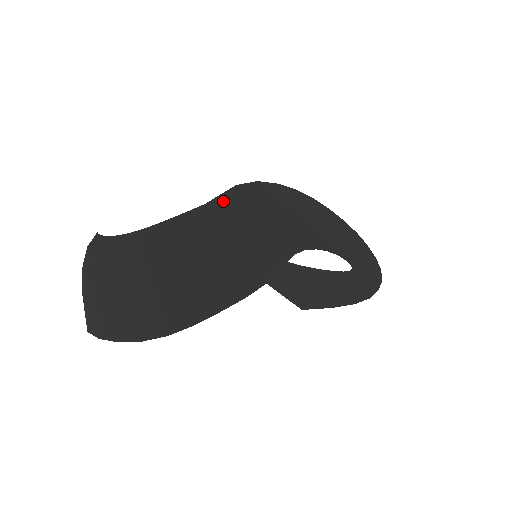
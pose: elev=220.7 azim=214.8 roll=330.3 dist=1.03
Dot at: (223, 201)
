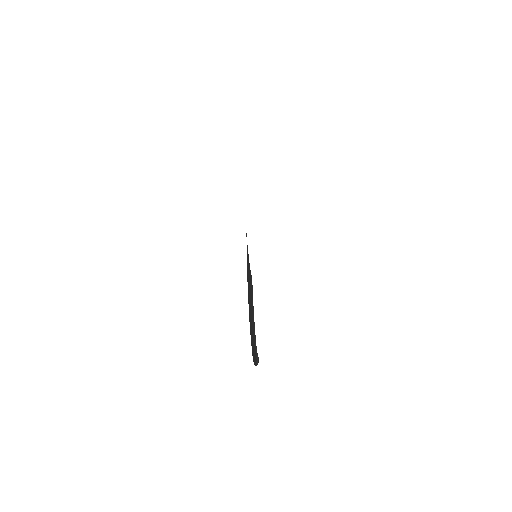
Dot at: occluded
